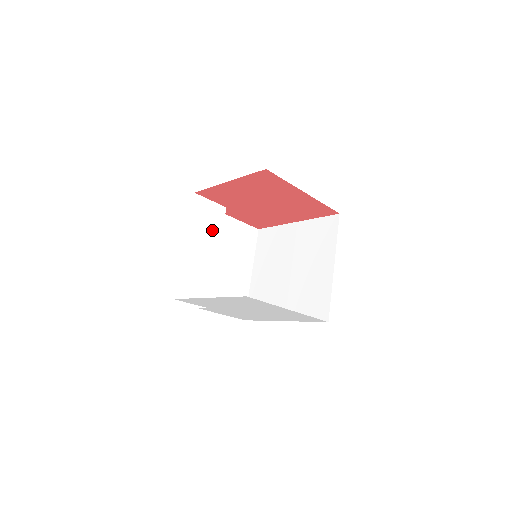
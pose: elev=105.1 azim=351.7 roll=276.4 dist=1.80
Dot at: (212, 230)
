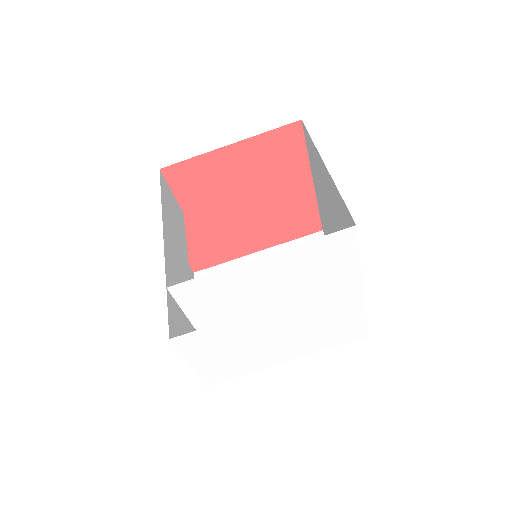
Dot at: (179, 227)
